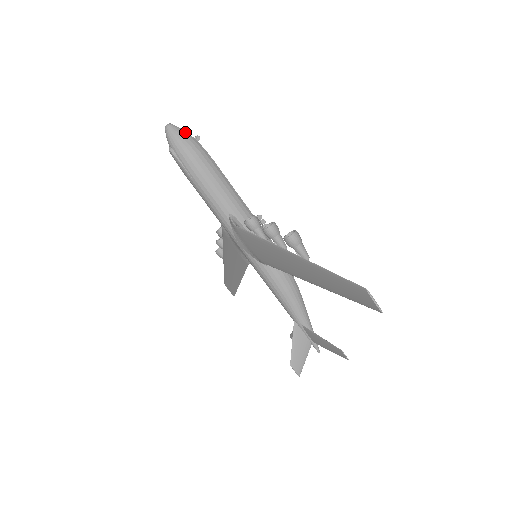
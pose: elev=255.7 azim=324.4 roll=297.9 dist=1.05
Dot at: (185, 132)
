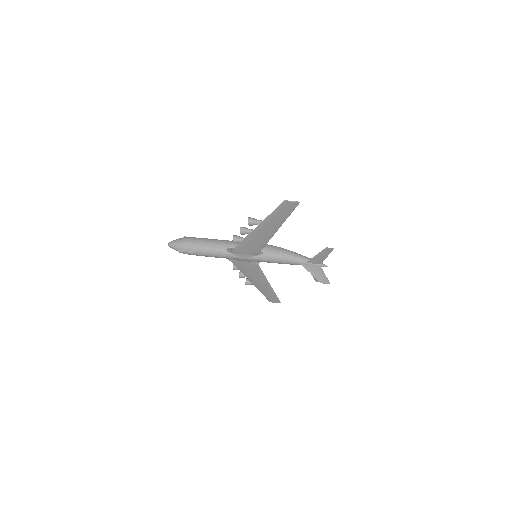
Dot at: (178, 239)
